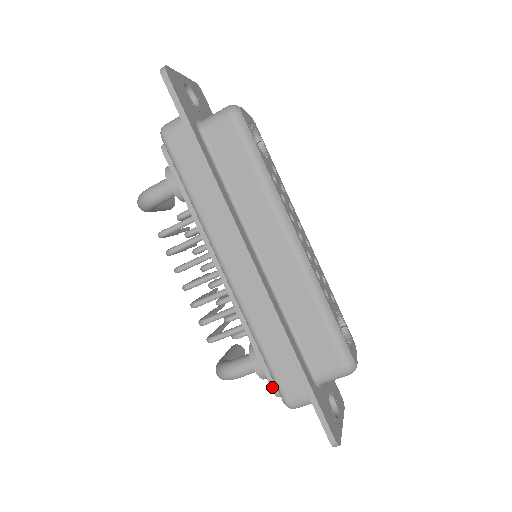
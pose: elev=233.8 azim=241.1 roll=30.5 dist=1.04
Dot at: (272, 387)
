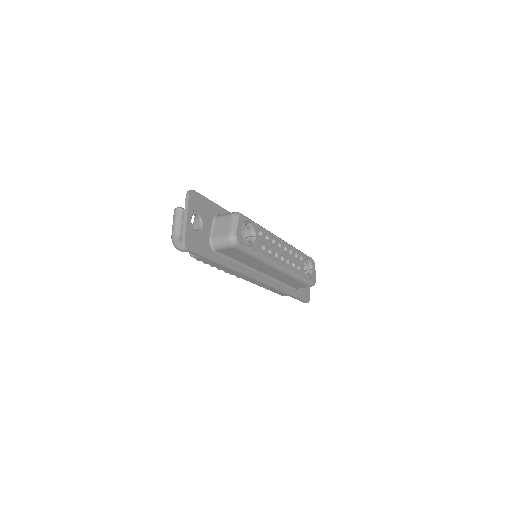
Dot at: occluded
